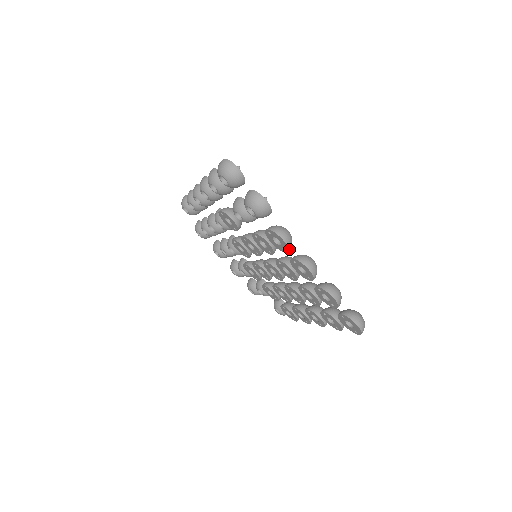
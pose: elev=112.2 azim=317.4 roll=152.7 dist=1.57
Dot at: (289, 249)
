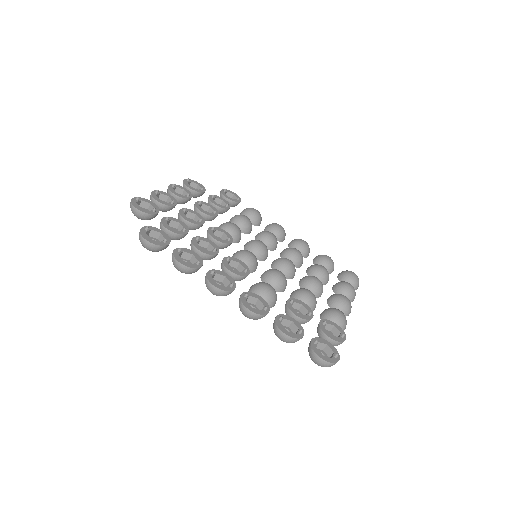
Dot at: occluded
